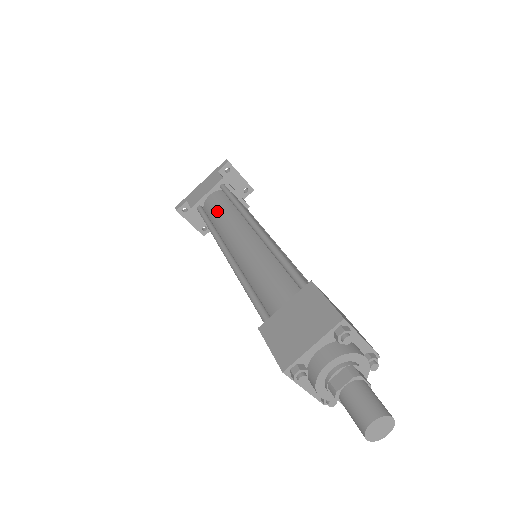
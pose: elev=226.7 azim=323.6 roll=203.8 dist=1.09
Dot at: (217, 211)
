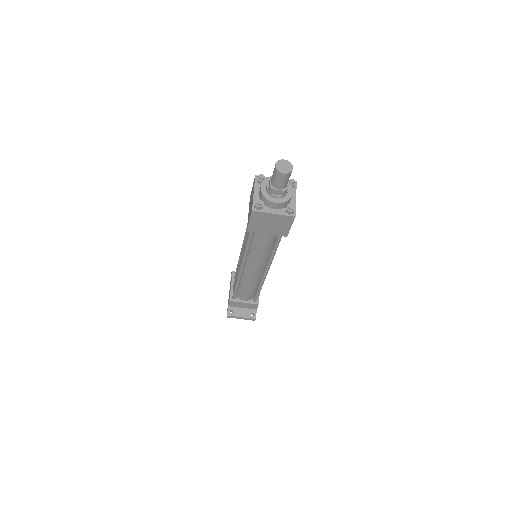
Dot at: (235, 278)
